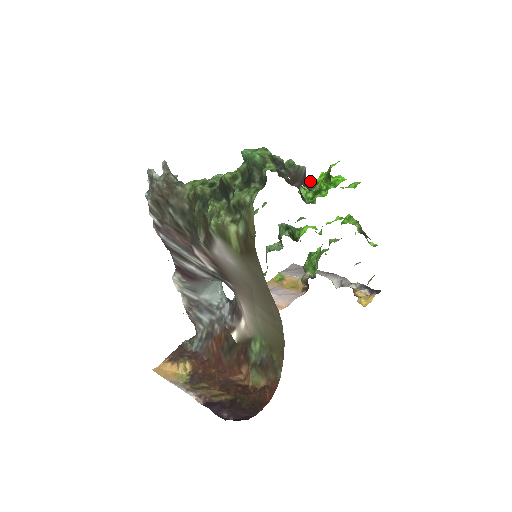
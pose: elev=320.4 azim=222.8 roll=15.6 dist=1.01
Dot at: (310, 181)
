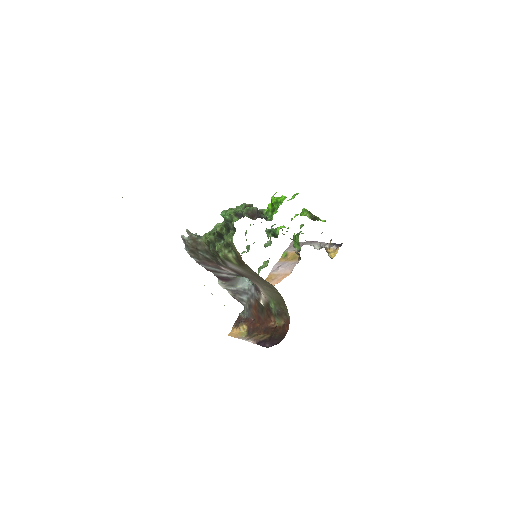
Dot at: (268, 205)
